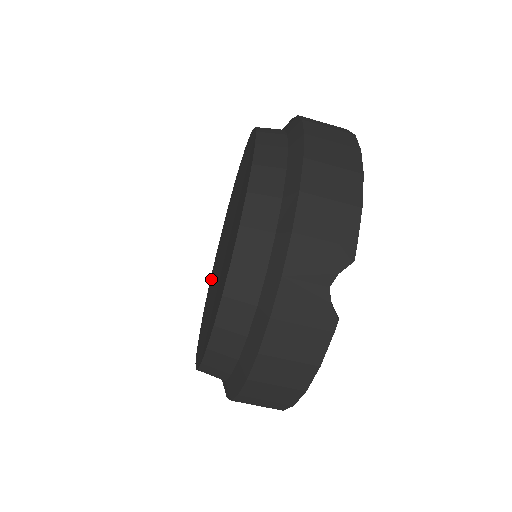
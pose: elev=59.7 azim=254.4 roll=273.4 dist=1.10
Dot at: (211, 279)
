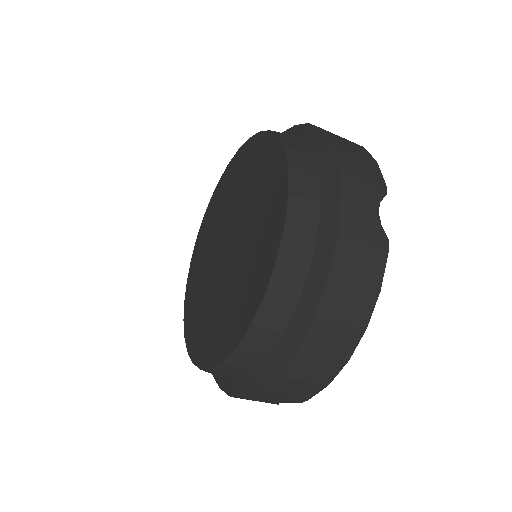
Dot at: (218, 195)
